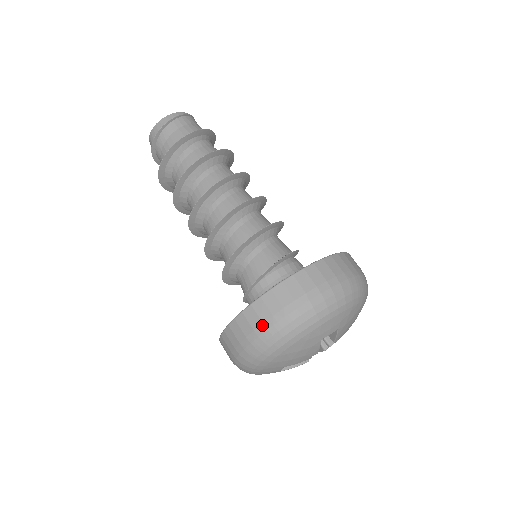
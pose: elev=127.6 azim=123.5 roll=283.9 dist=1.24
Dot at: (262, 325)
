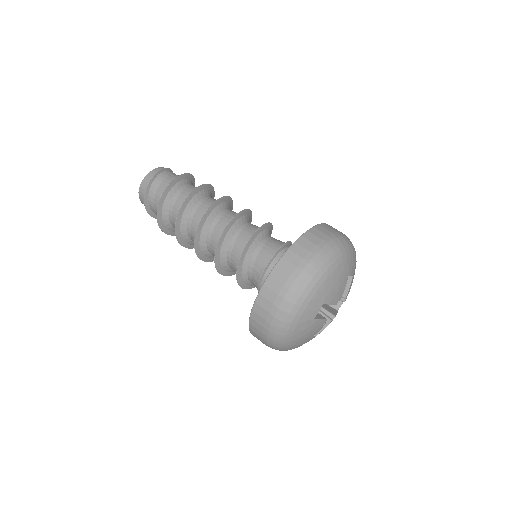
Dot at: (316, 246)
